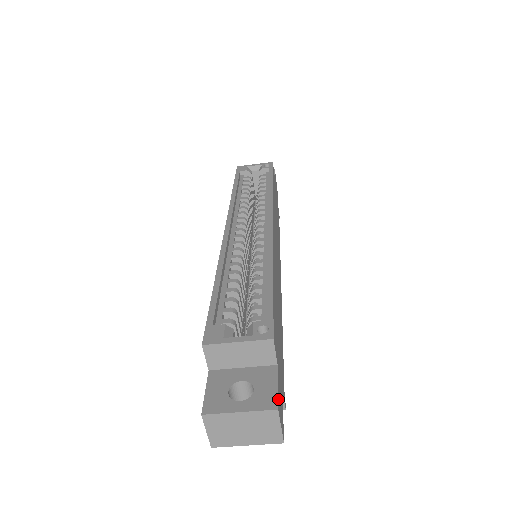
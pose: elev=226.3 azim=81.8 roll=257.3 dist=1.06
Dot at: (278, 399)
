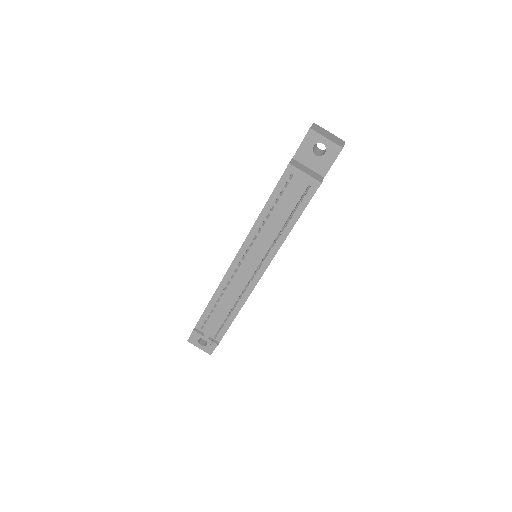
Dot at: occluded
